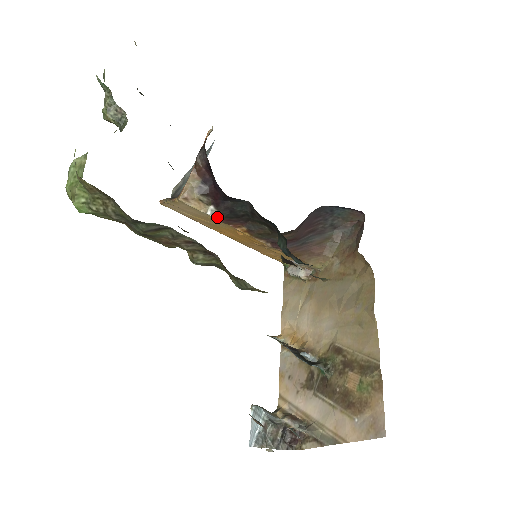
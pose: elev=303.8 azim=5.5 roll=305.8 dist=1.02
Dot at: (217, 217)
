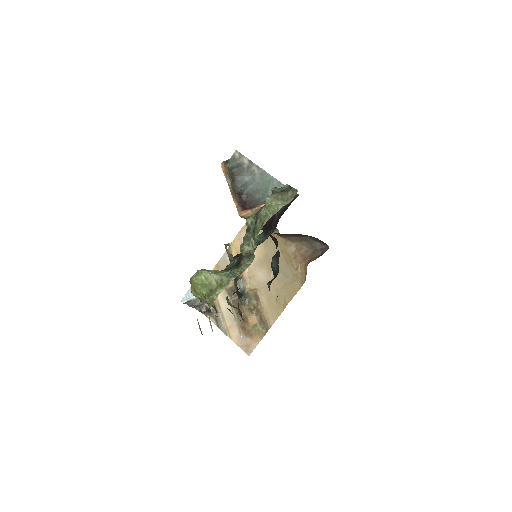
Dot at: occluded
